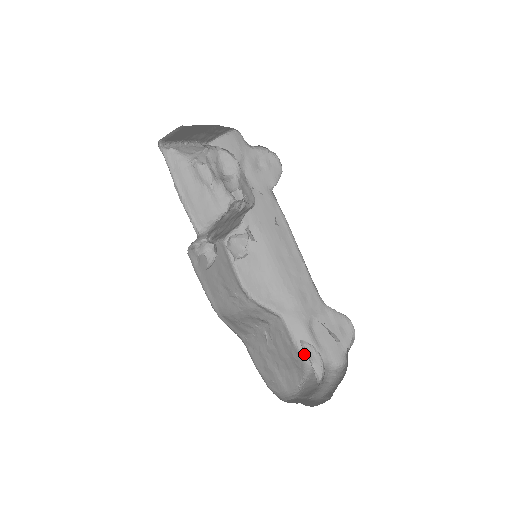
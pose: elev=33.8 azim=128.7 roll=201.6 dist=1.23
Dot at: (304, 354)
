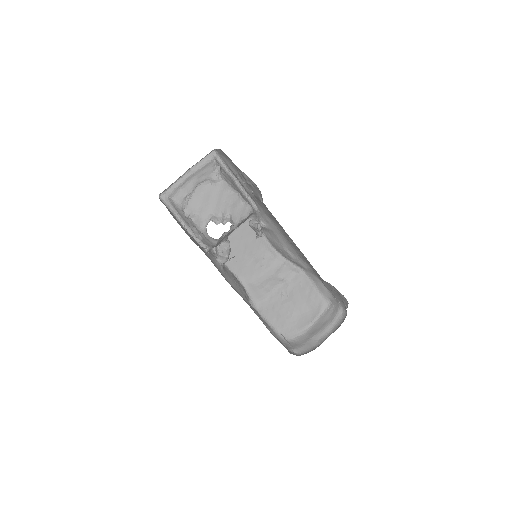
Dot at: (323, 295)
